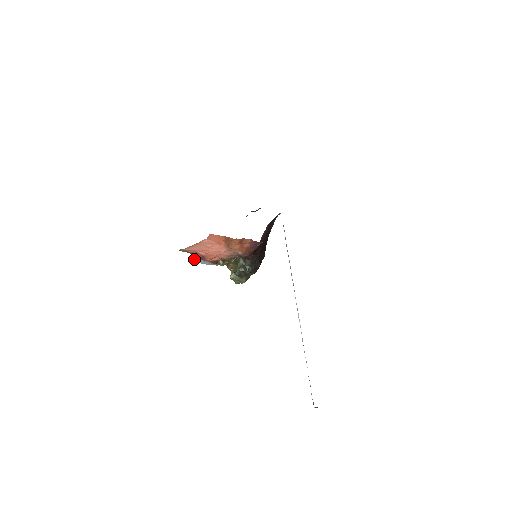
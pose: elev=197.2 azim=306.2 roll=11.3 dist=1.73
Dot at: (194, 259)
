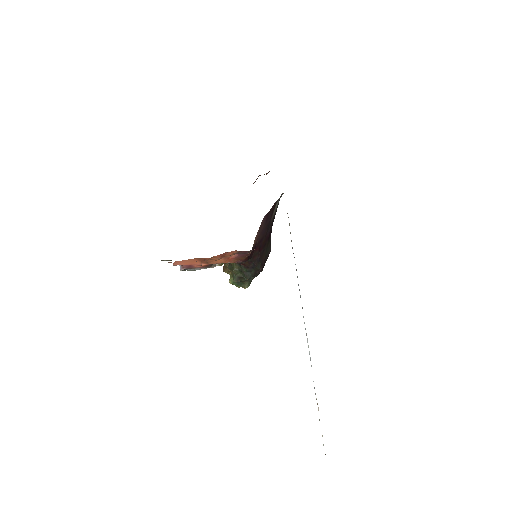
Dot at: (180, 268)
